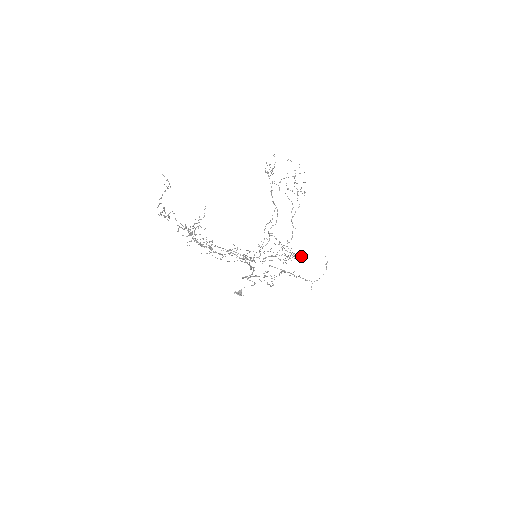
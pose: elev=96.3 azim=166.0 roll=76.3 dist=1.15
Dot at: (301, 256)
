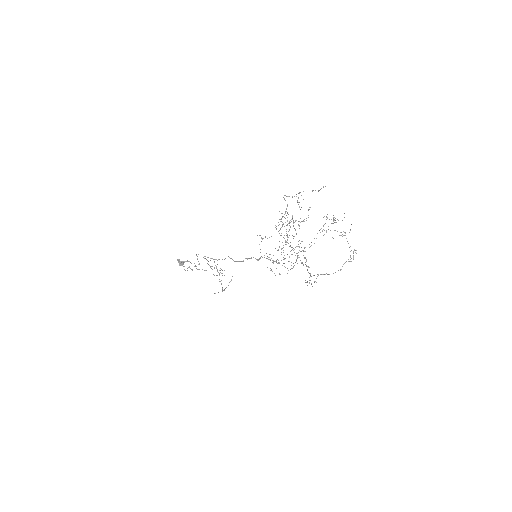
Dot at: occluded
